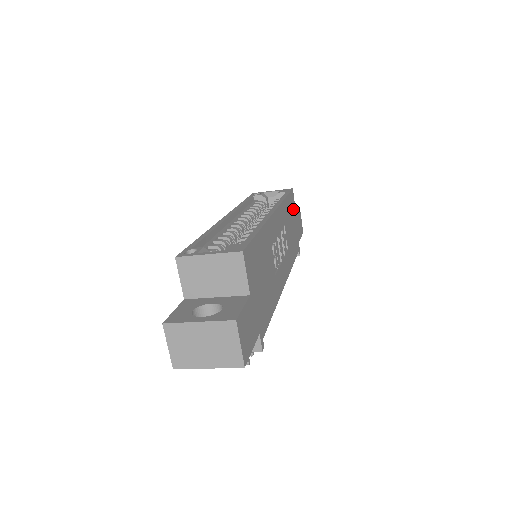
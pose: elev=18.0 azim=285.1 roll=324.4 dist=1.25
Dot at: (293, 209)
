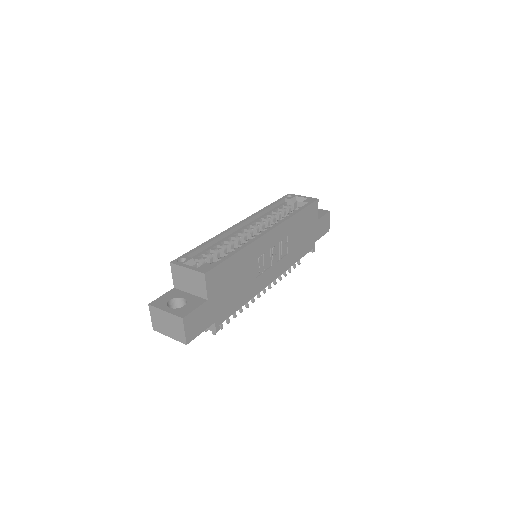
Dot at: (313, 216)
